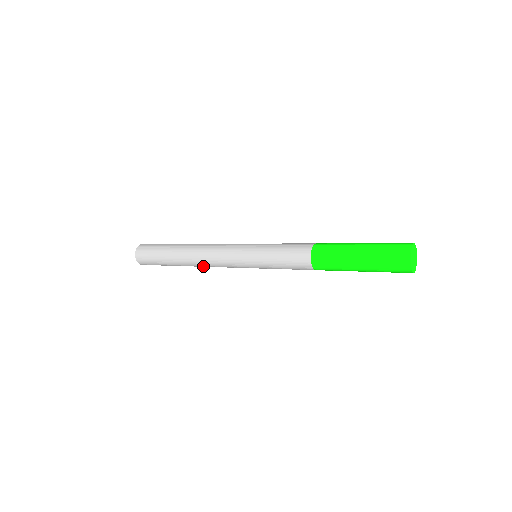
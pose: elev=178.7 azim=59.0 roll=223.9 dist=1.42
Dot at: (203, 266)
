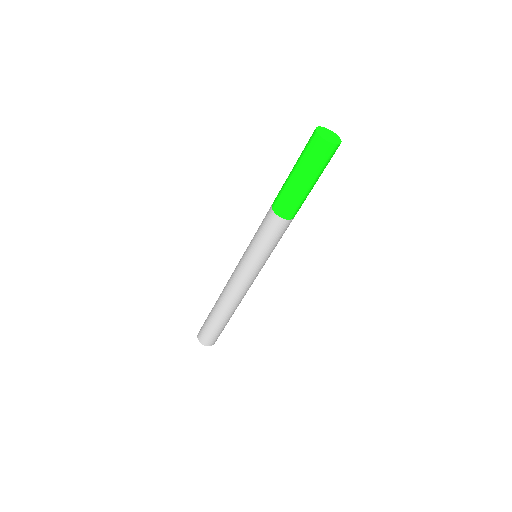
Dot at: (237, 302)
